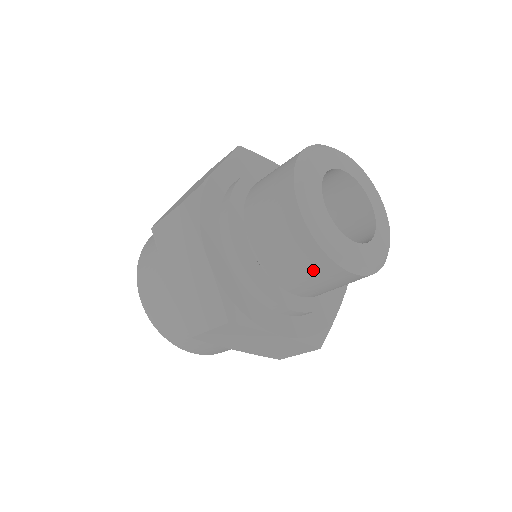
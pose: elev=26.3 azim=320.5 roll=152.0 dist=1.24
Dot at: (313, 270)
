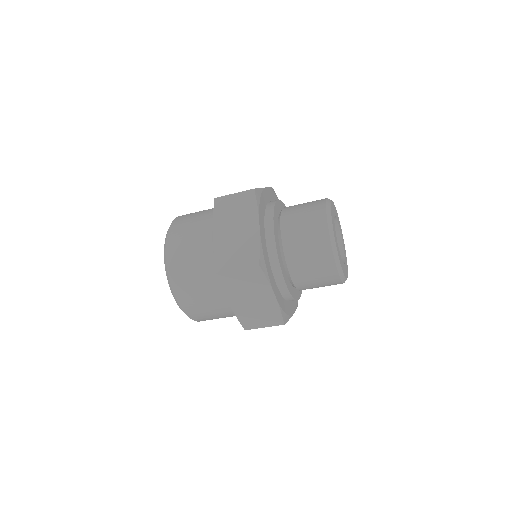
Dot at: occluded
